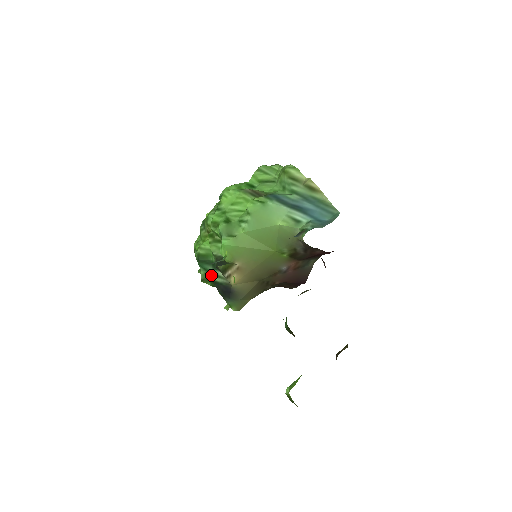
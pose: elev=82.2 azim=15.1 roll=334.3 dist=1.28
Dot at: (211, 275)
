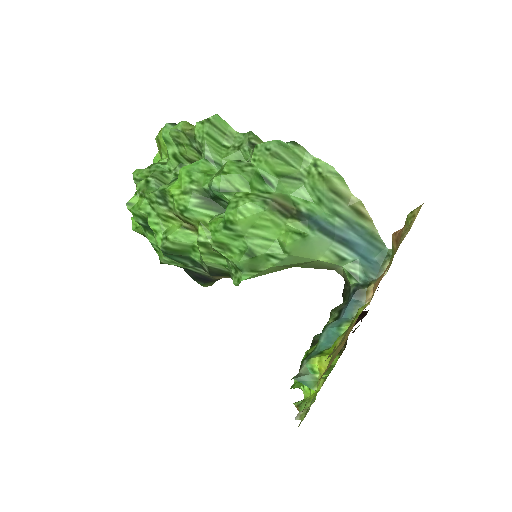
Dot at: (184, 266)
